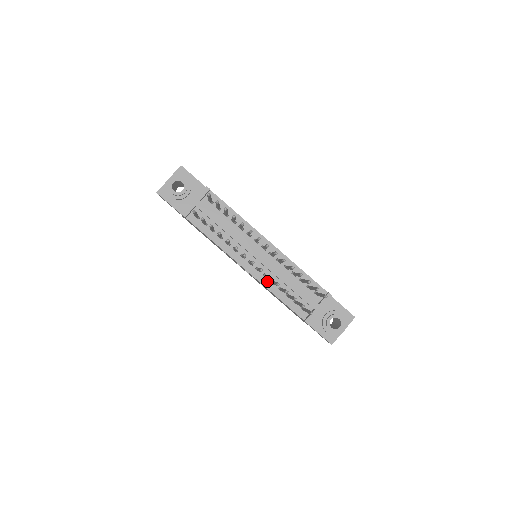
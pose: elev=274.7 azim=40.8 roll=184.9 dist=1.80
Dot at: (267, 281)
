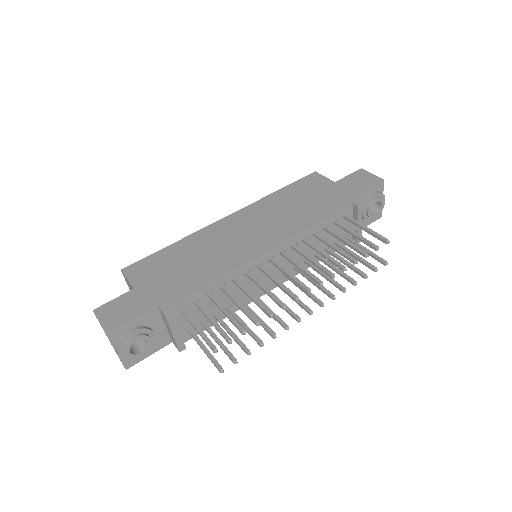
Dot at: occluded
